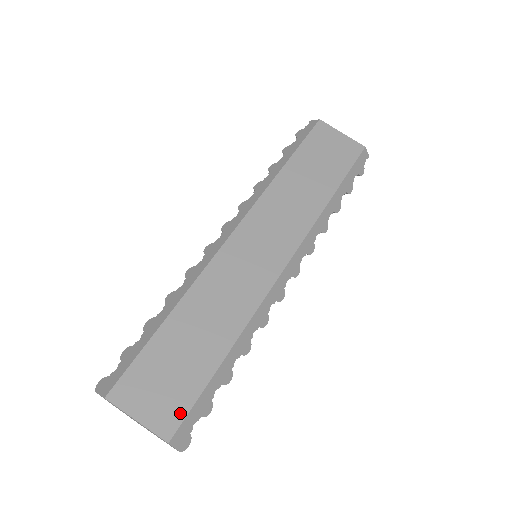
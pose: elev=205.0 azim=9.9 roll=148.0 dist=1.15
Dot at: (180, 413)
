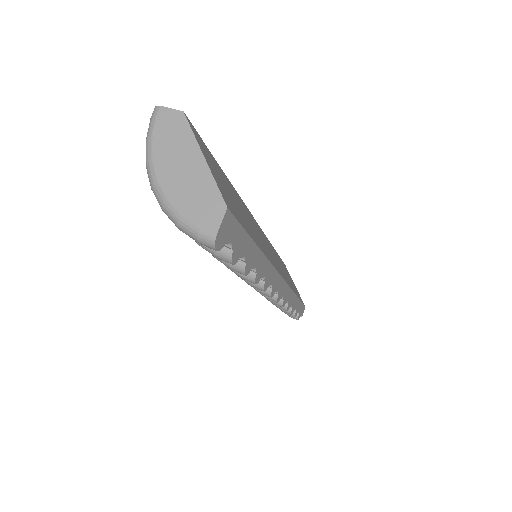
Dot at: (235, 213)
